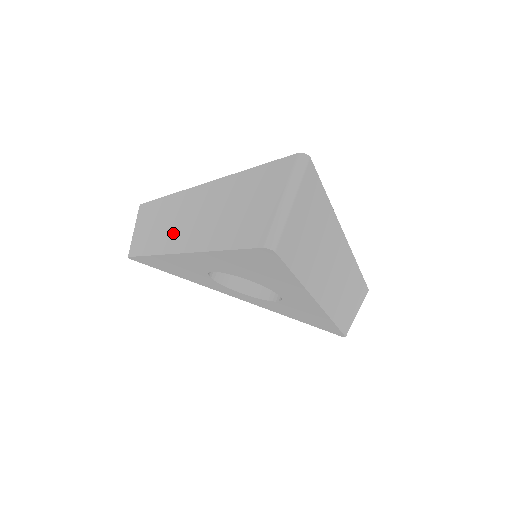
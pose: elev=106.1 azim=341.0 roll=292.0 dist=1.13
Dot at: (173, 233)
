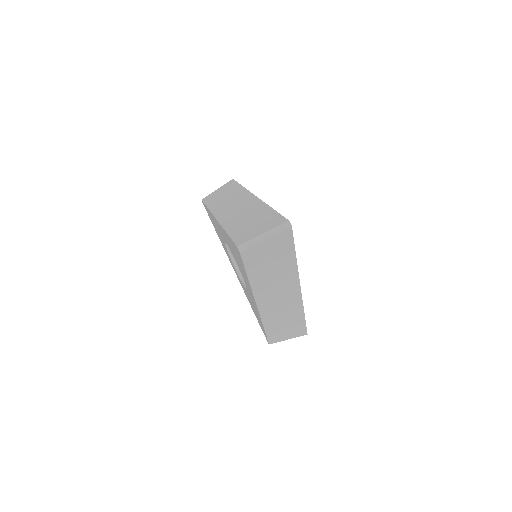
Dot at: (225, 207)
